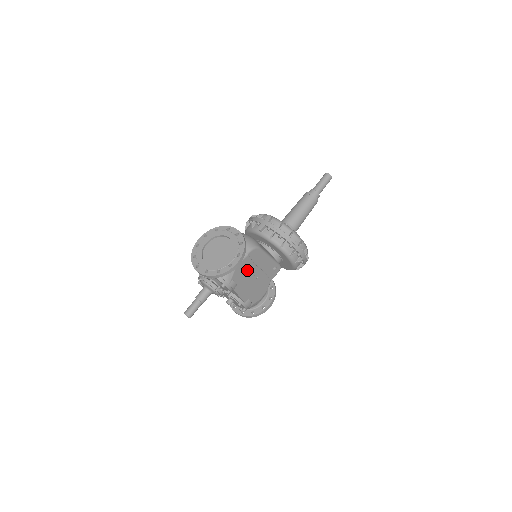
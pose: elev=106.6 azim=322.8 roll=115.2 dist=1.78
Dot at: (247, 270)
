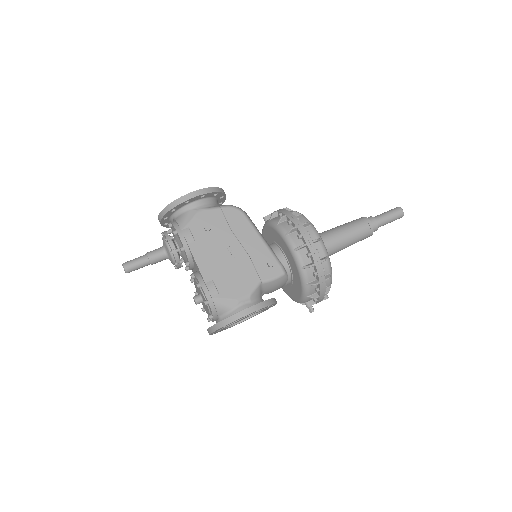
Dot at: (216, 230)
